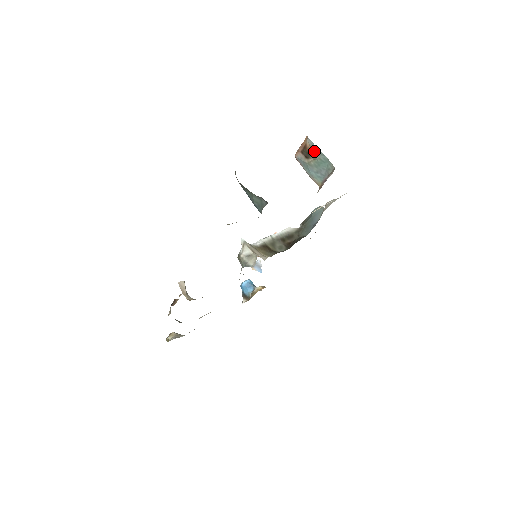
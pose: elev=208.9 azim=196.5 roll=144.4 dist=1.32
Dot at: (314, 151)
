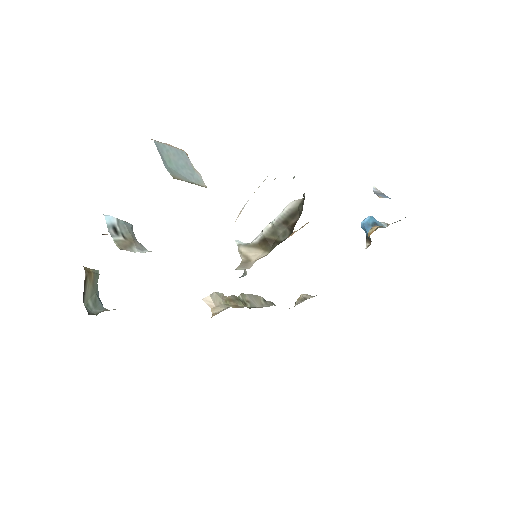
Dot at: occluded
